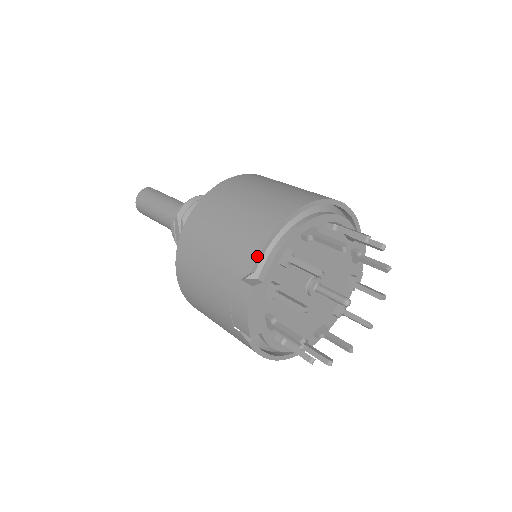
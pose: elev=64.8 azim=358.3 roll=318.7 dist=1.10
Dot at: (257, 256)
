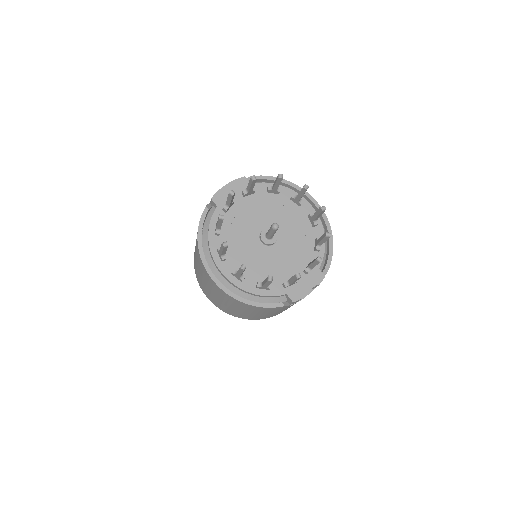
Dot at: occluded
